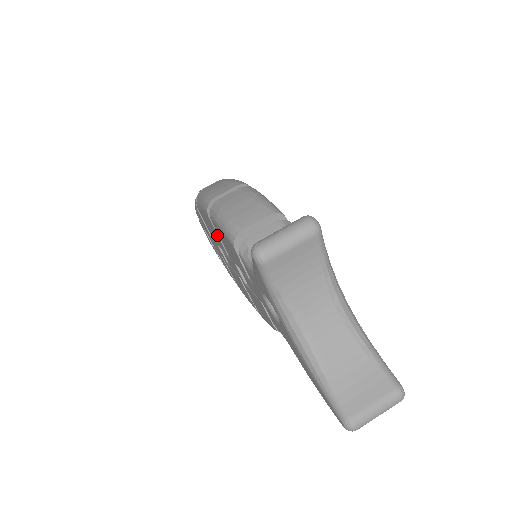
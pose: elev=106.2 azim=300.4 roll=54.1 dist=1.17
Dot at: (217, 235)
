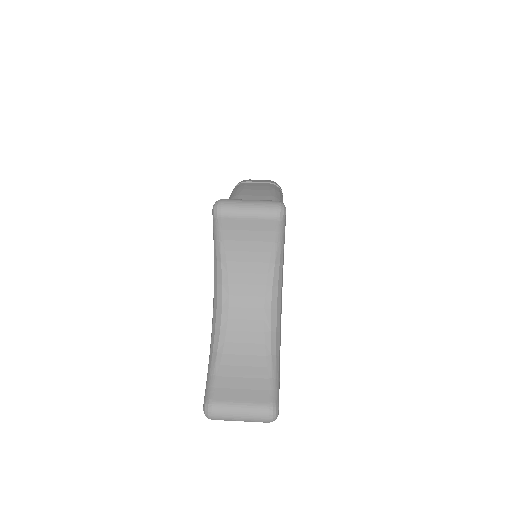
Dot at: occluded
